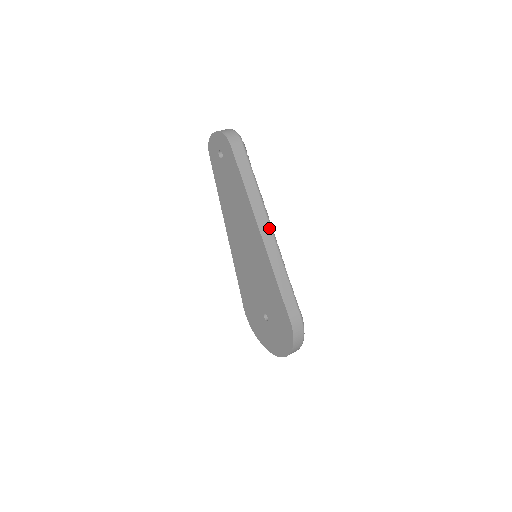
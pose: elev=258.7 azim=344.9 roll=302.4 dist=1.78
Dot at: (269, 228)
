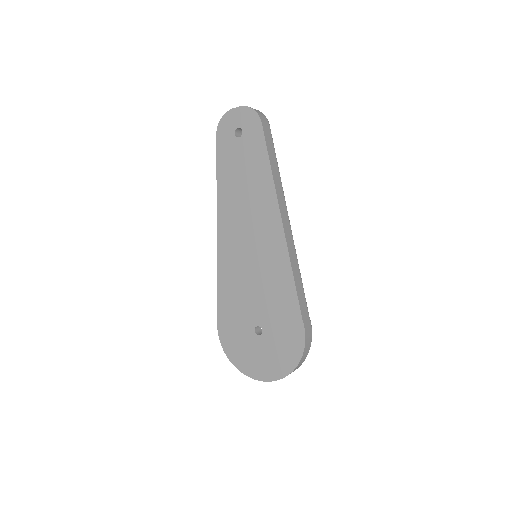
Dot at: (288, 220)
